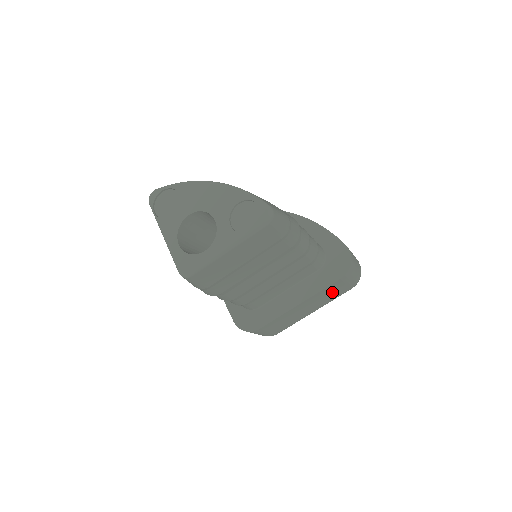
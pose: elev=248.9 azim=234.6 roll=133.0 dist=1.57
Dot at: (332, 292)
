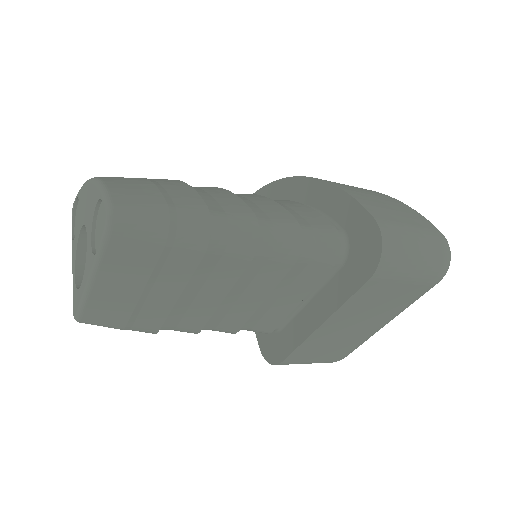
Dot at: (382, 298)
